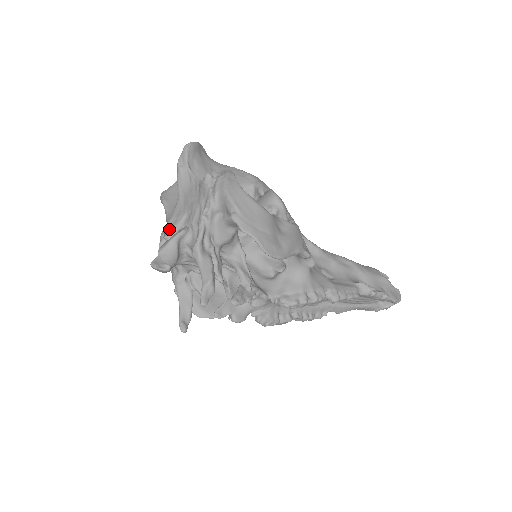
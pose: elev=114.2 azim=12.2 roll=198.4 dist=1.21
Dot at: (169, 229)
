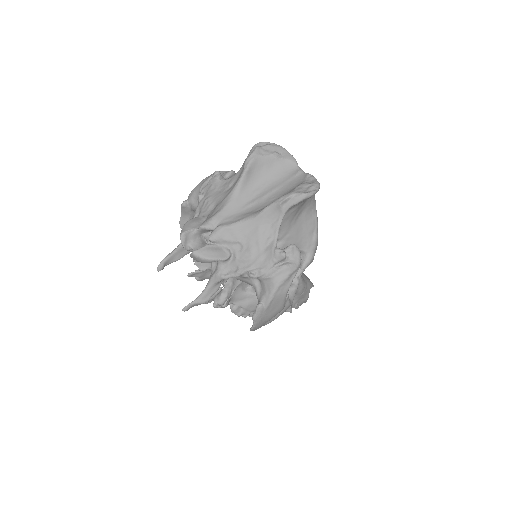
Dot at: (219, 236)
